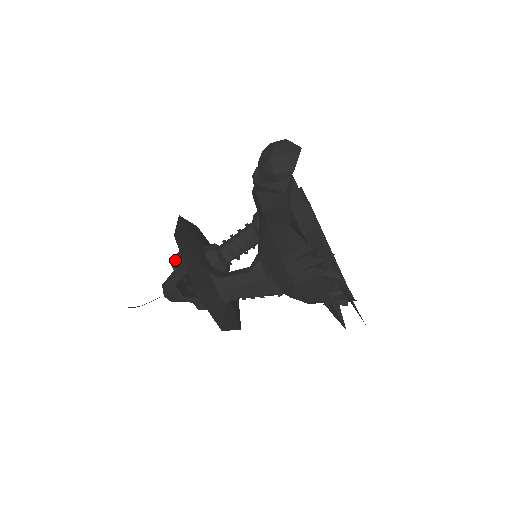
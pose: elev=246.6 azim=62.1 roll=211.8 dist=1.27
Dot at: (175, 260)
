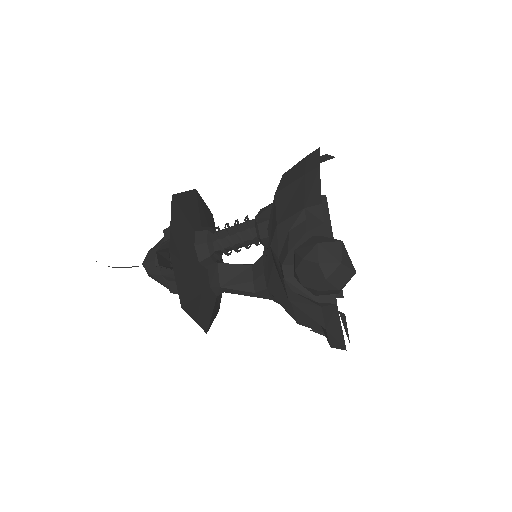
Dot at: occluded
